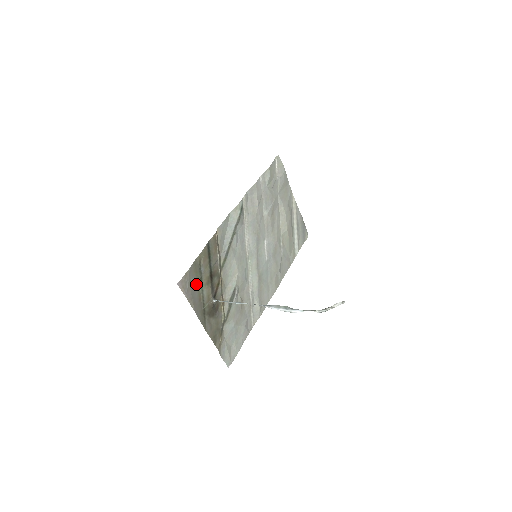
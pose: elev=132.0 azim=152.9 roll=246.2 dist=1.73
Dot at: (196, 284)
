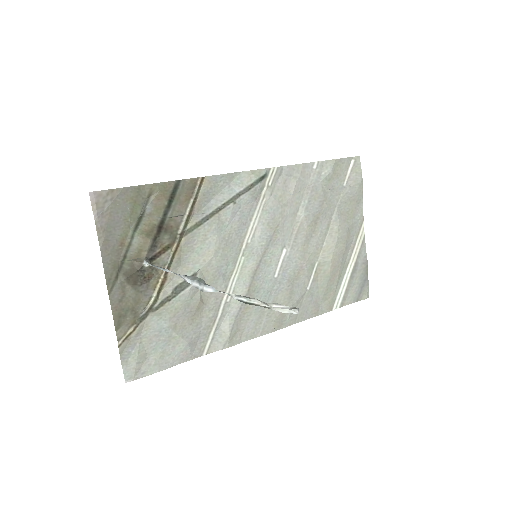
Dot at: (126, 218)
